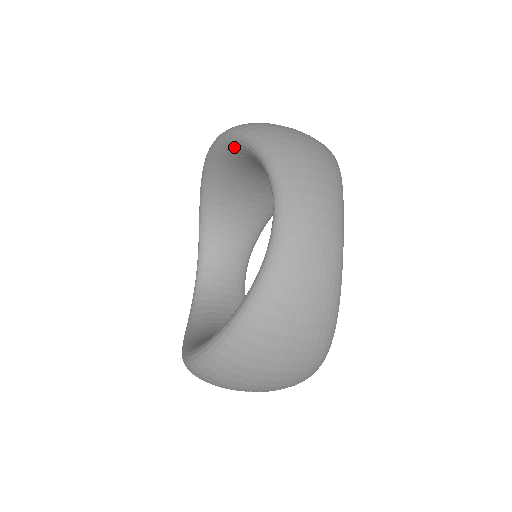
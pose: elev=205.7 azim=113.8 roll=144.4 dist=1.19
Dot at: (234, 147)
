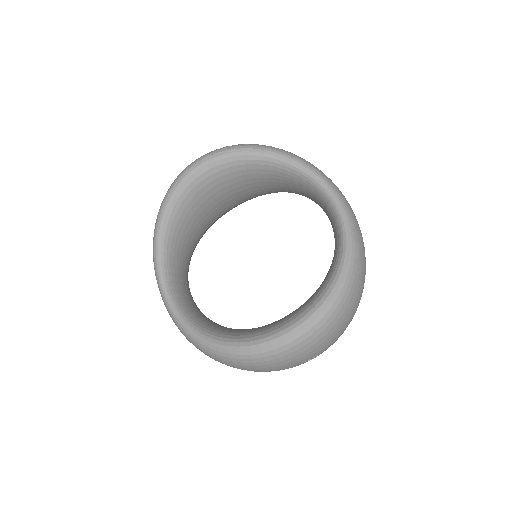
Dot at: (246, 160)
